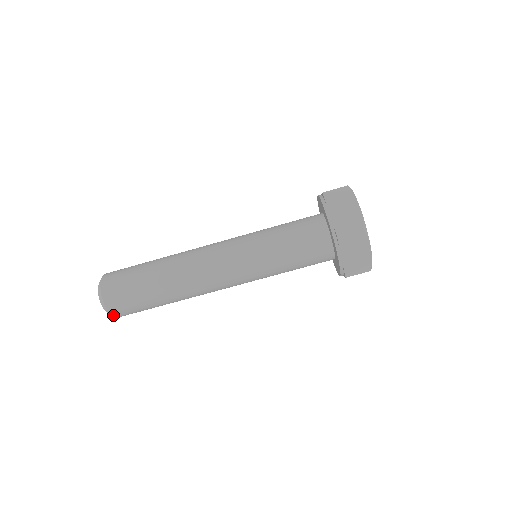
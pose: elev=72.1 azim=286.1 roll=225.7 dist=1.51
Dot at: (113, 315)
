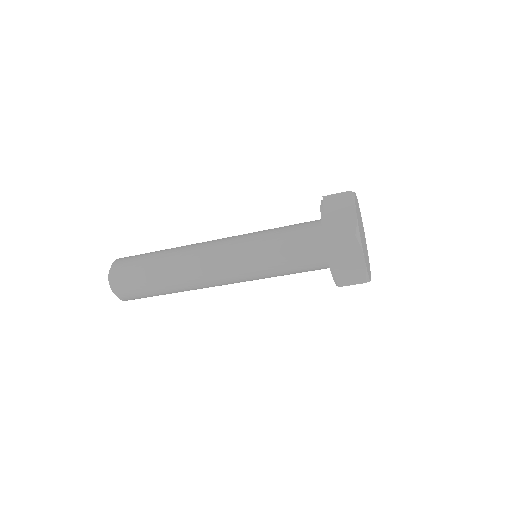
Dot at: (119, 298)
